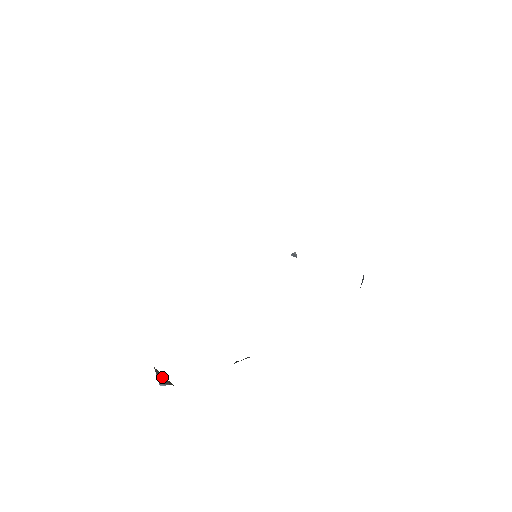
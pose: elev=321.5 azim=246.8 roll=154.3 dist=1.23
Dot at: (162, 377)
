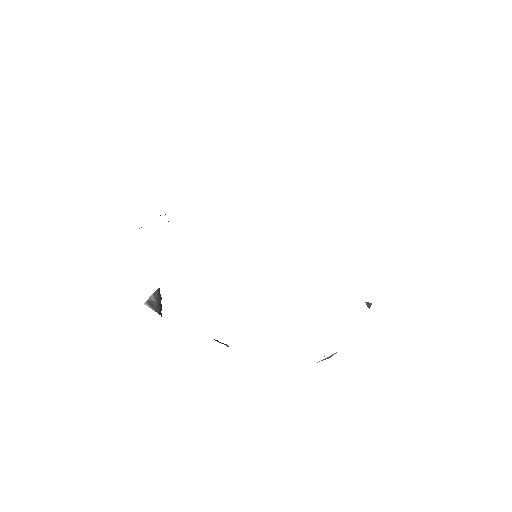
Dot at: (155, 300)
